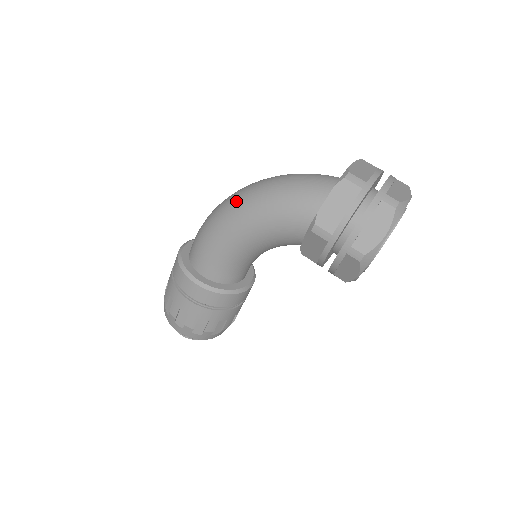
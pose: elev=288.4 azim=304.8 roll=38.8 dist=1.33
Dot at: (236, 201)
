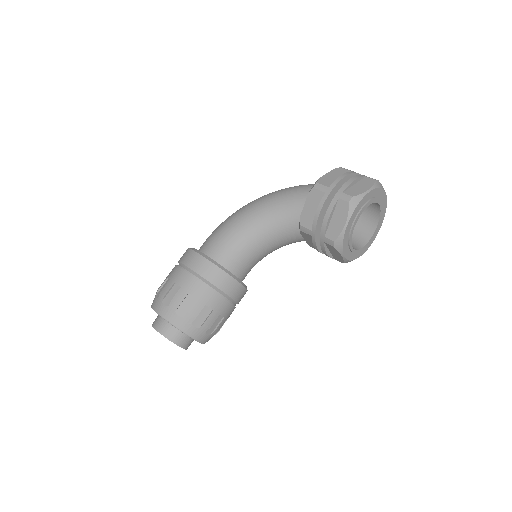
Dot at: (254, 200)
